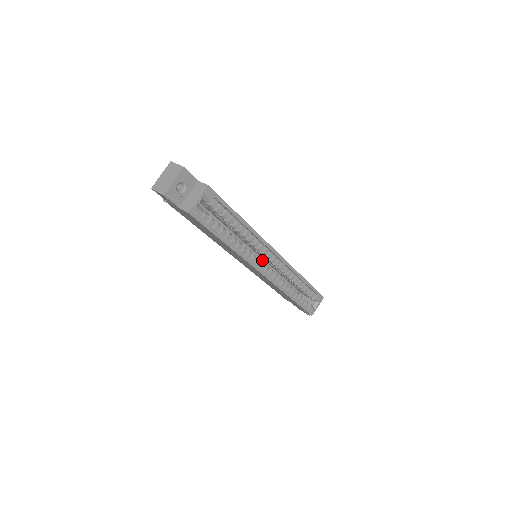
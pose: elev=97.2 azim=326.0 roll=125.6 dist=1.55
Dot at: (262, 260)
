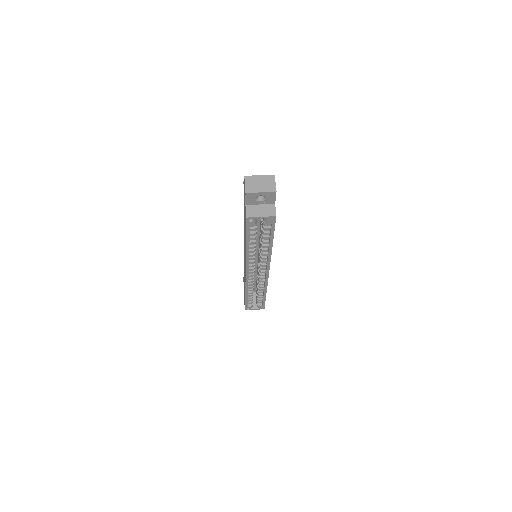
Dot at: (257, 260)
